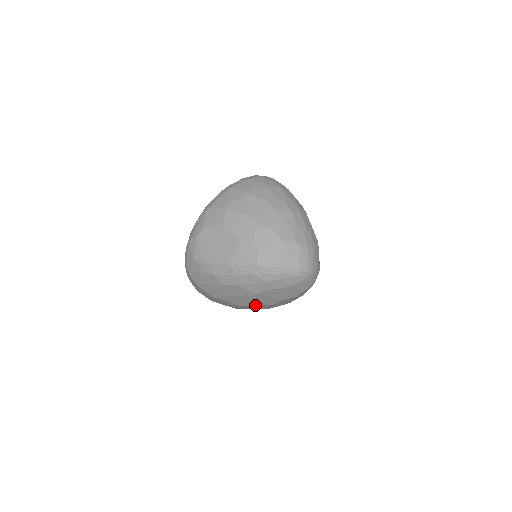
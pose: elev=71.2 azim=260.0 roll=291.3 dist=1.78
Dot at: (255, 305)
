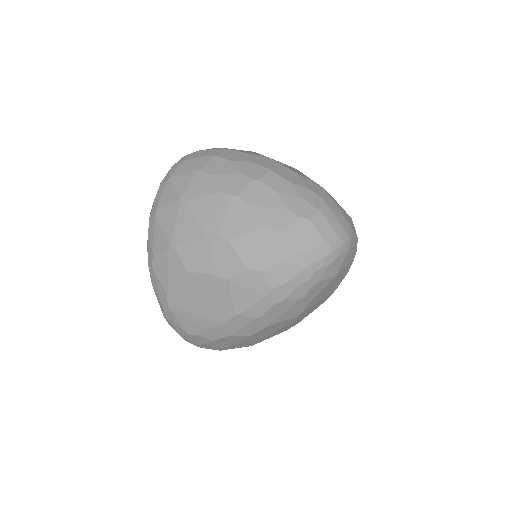
Dot at: occluded
